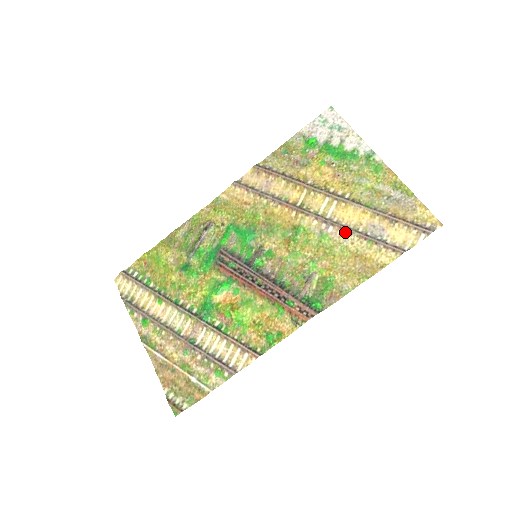
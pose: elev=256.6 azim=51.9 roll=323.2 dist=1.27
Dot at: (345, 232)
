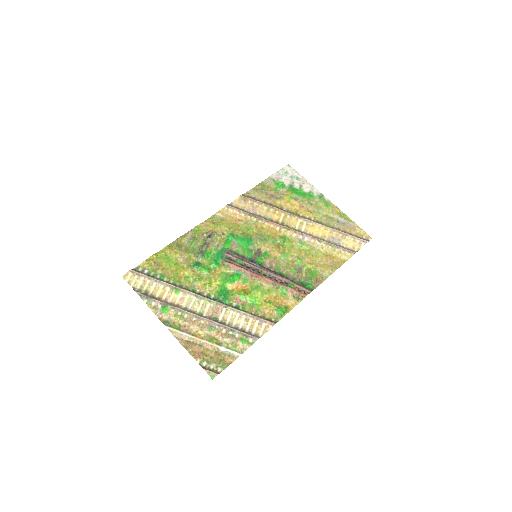
Dot at: (316, 241)
